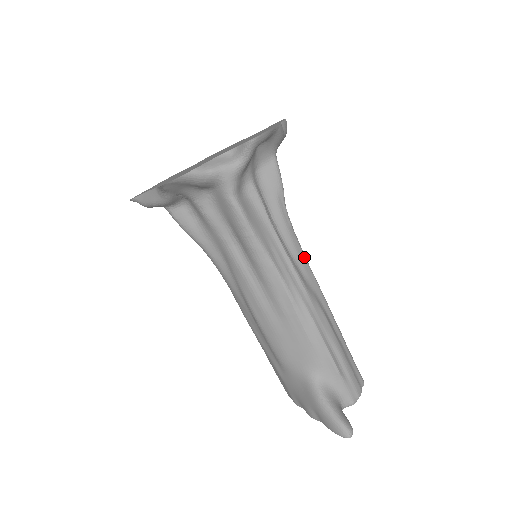
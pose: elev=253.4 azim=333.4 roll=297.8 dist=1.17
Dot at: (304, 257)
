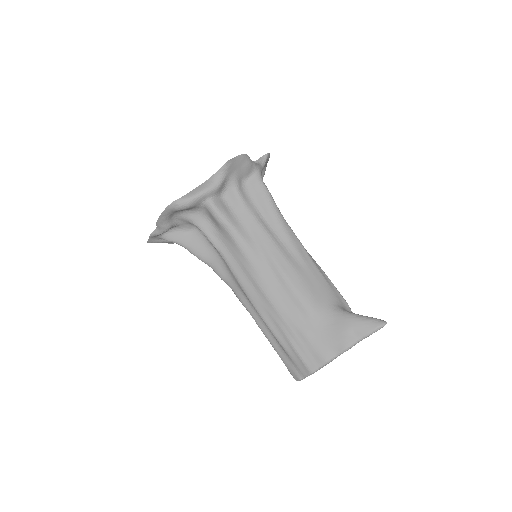
Dot at: occluded
